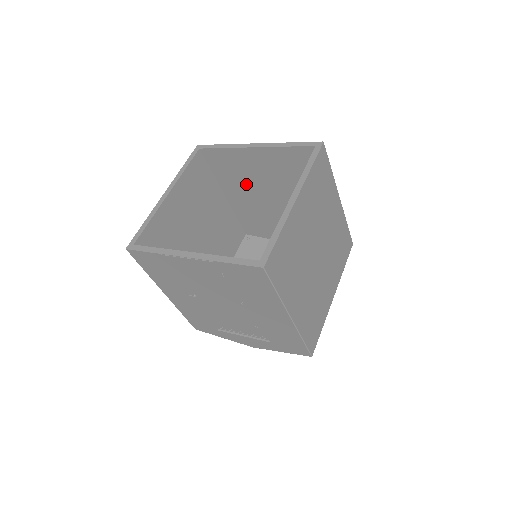
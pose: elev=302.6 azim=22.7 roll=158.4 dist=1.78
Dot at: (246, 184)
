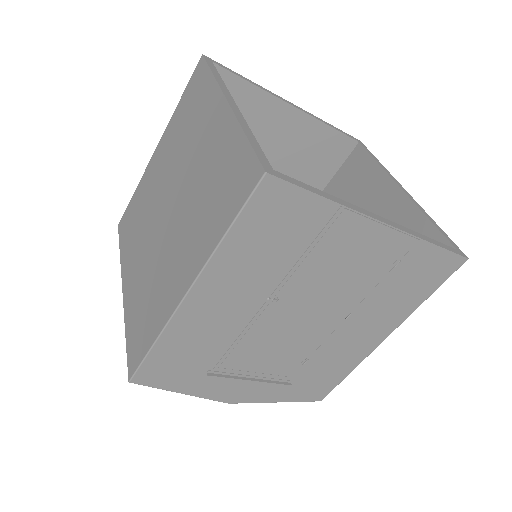
Dot at: occluded
